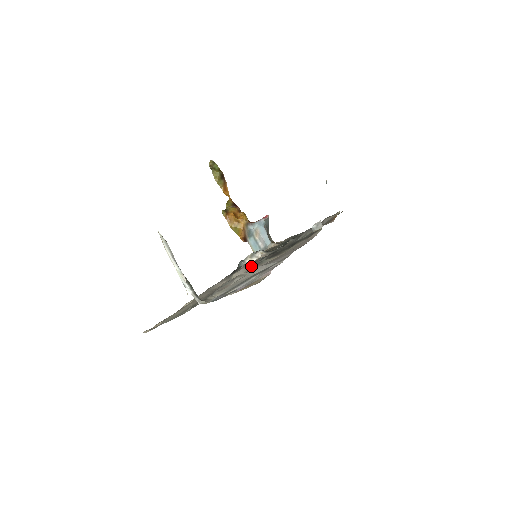
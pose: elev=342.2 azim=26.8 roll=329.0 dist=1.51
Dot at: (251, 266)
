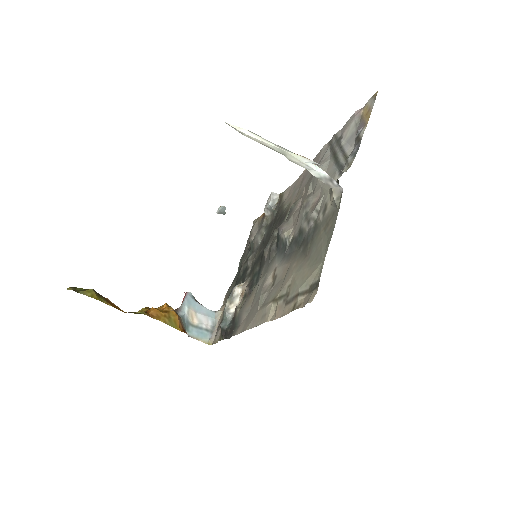
Dot at: (287, 220)
